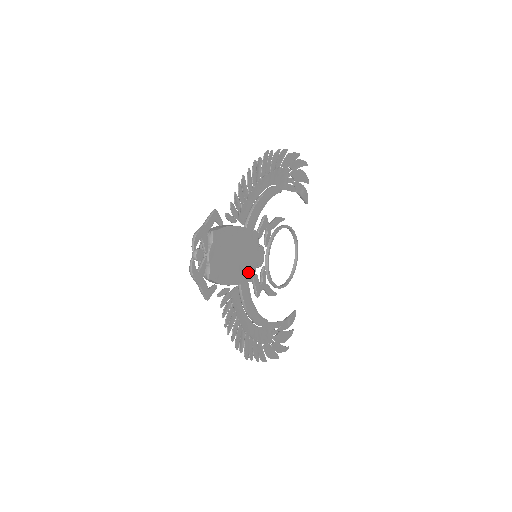
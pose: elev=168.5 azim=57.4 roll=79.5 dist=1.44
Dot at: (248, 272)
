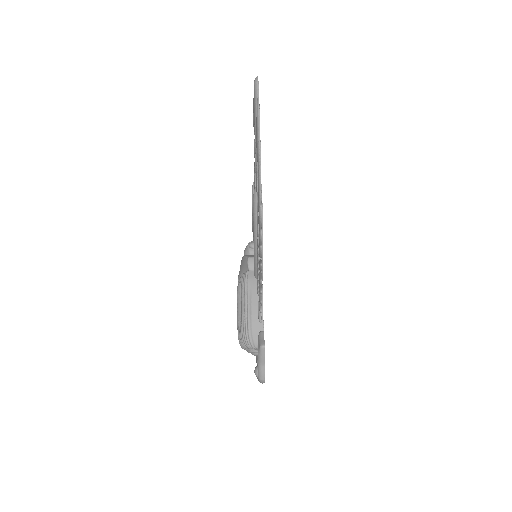
Dot at: occluded
